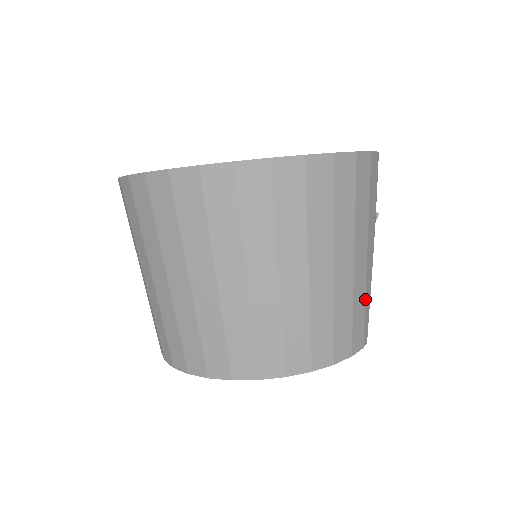
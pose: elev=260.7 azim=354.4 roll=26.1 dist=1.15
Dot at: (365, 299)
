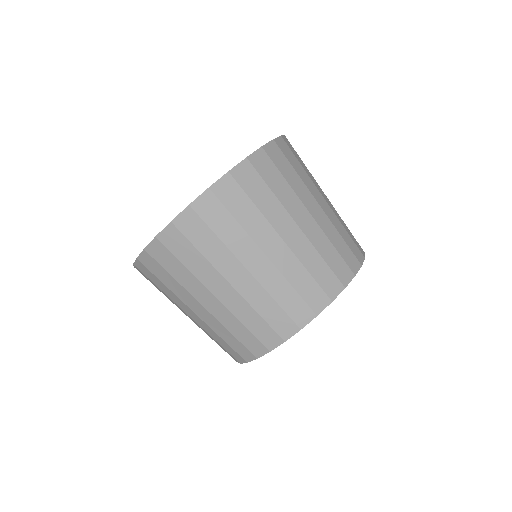
Dot at: occluded
